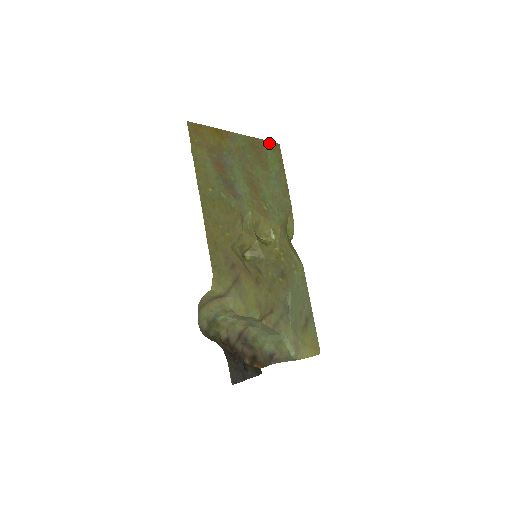
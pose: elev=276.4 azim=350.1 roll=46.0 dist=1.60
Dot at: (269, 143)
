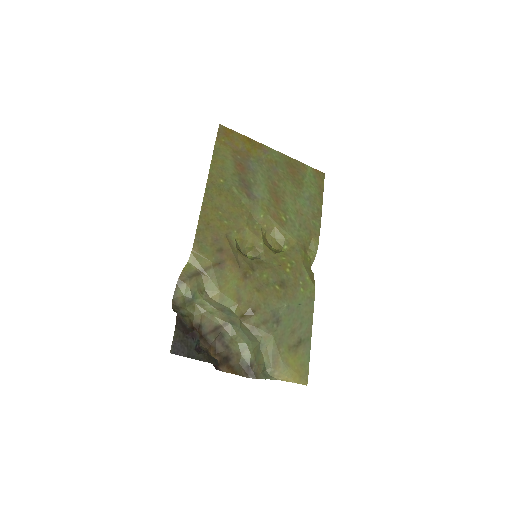
Dot at: (311, 169)
